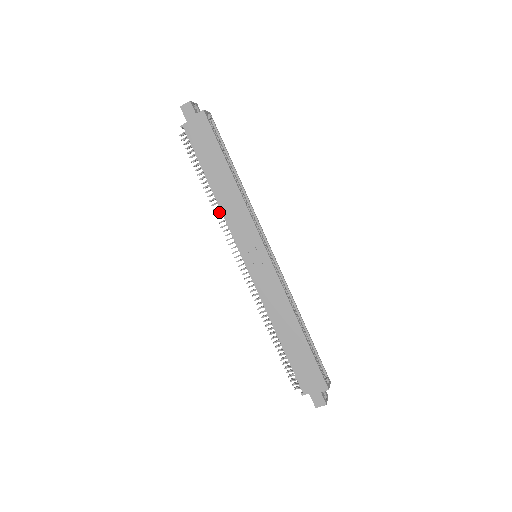
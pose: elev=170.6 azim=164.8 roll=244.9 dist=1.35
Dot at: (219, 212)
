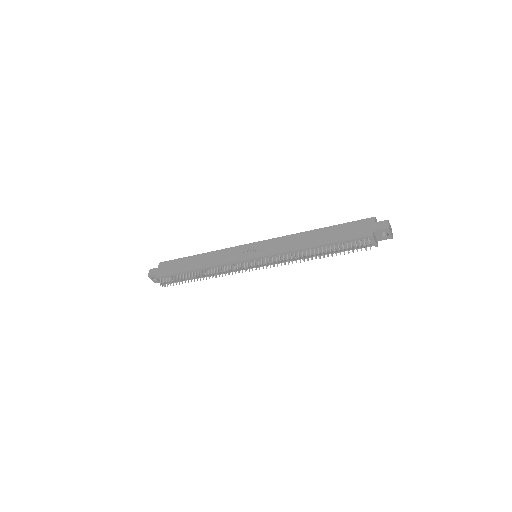
Dot at: (214, 272)
